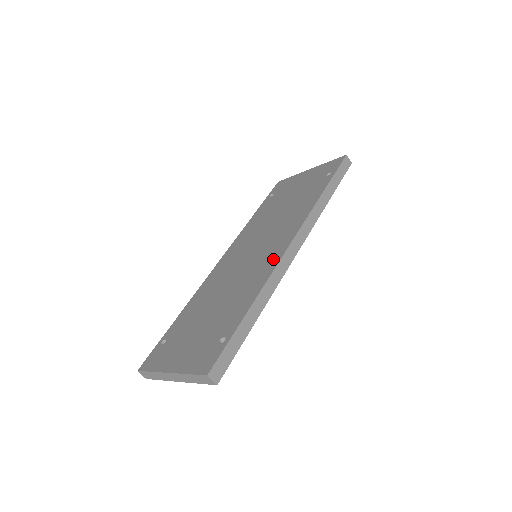
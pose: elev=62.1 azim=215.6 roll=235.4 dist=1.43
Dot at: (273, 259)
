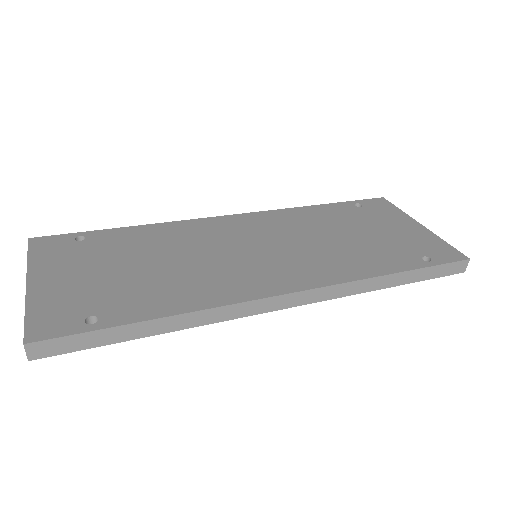
Dot at: (251, 289)
